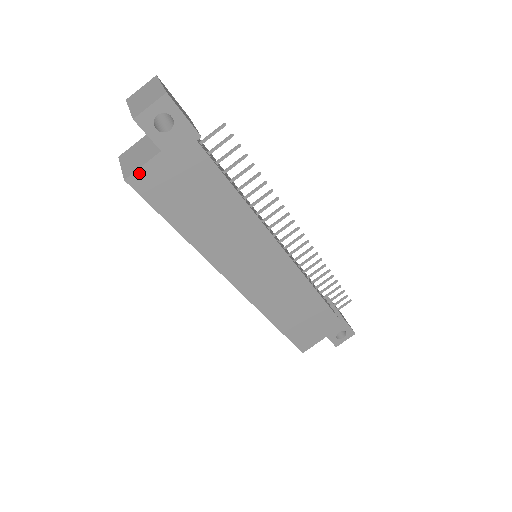
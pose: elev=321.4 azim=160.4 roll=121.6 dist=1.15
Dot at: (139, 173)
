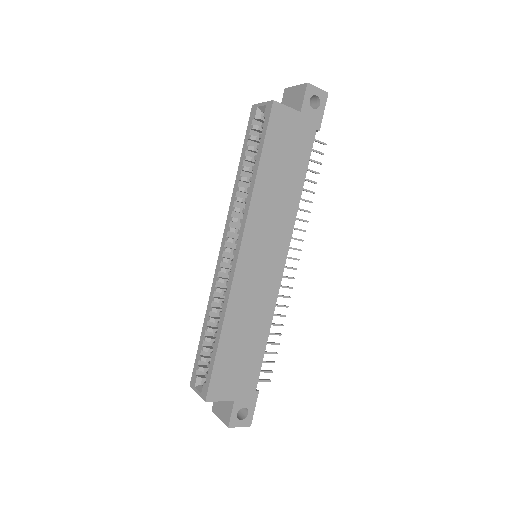
Dot at: (282, 107)
